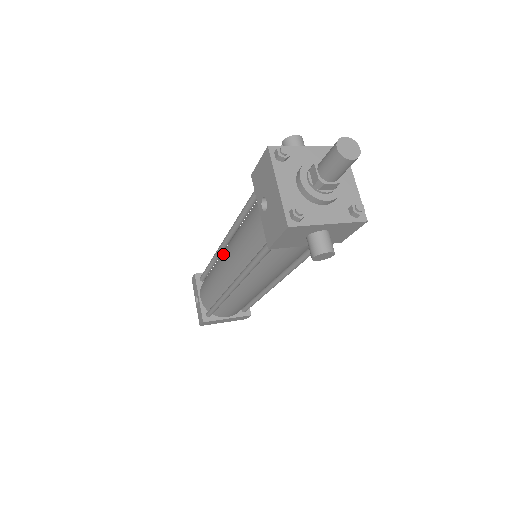
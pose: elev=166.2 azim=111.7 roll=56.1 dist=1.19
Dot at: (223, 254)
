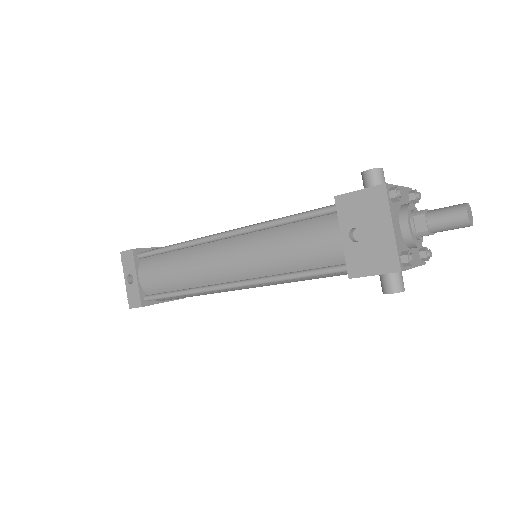
Dot at: (221, 249)
